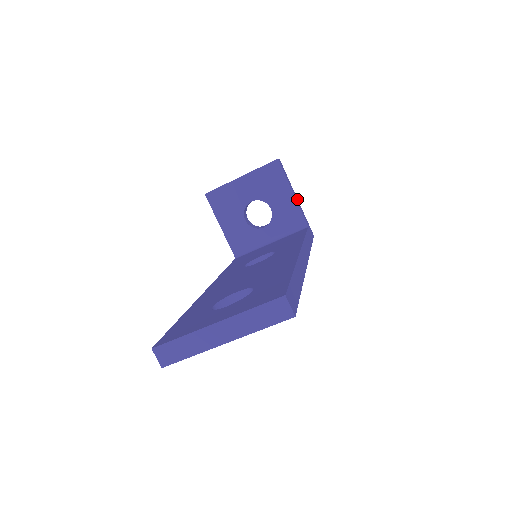
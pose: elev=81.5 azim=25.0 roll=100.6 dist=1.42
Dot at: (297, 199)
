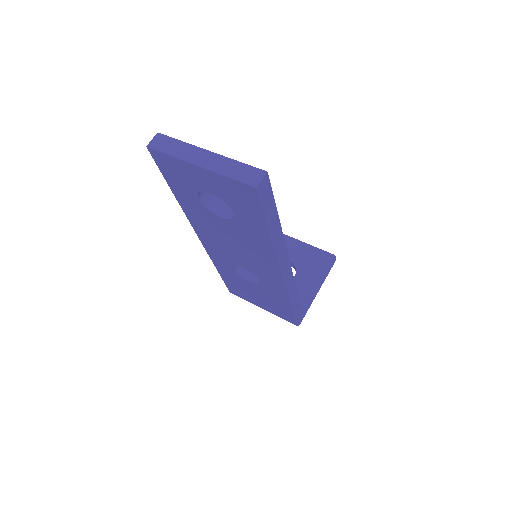
Dot at: occluded
